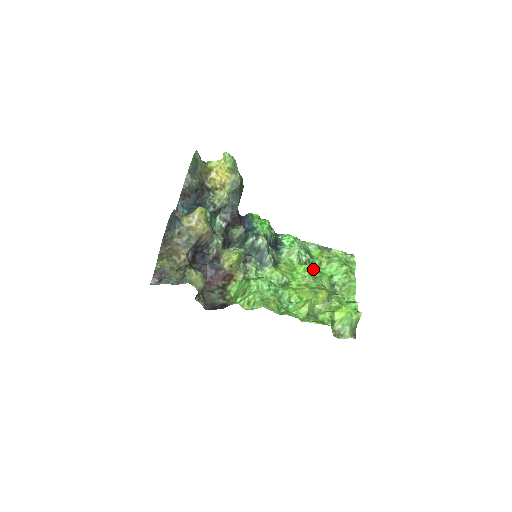
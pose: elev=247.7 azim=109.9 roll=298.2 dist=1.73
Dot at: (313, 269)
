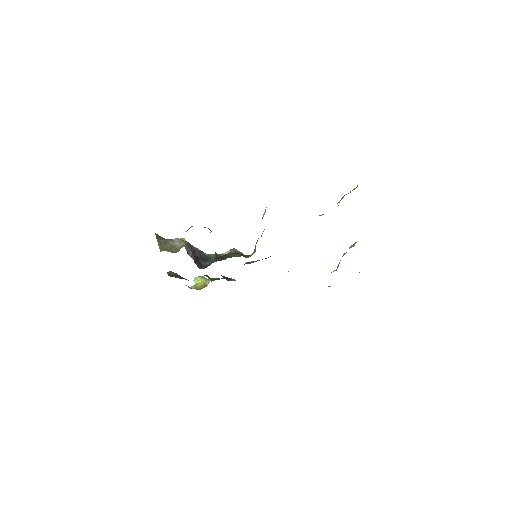
Dot at: occluded
